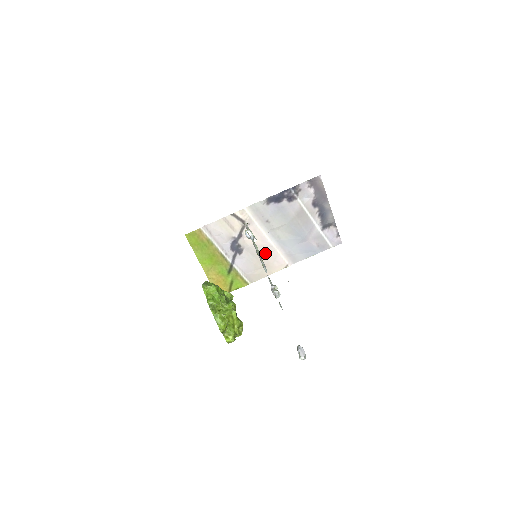
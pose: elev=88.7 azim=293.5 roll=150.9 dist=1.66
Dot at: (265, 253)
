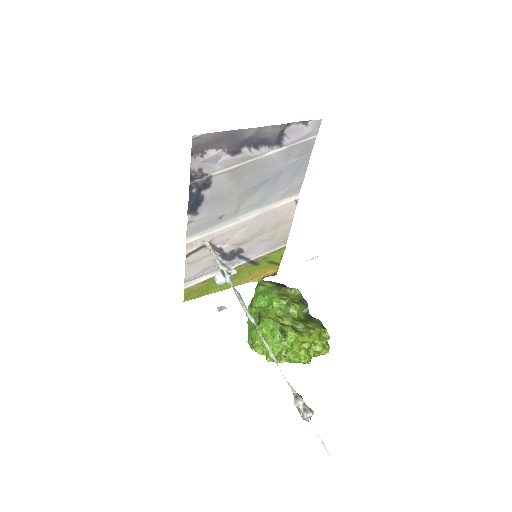
Dot at: (261, 225)
